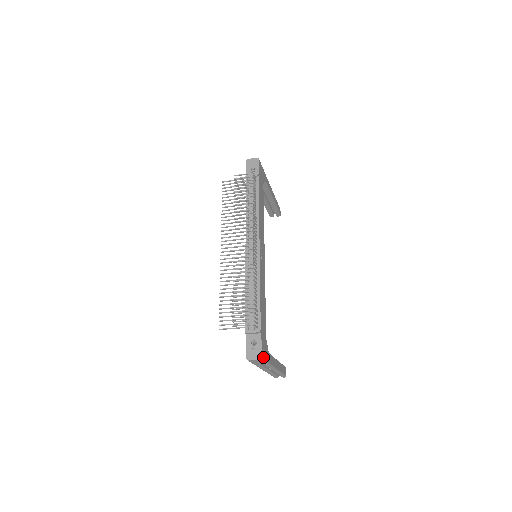
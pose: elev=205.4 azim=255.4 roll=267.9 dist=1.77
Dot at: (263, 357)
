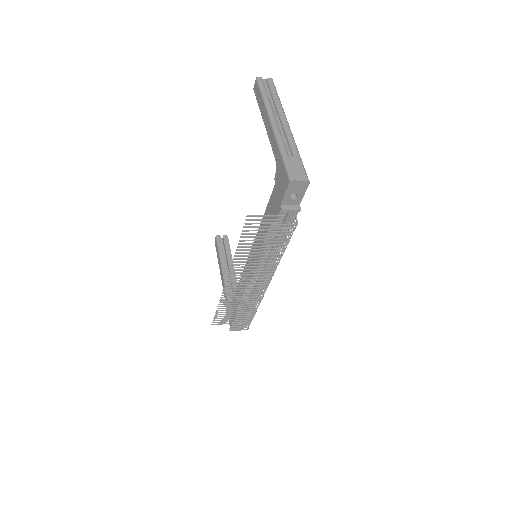
Dot at: occluded
